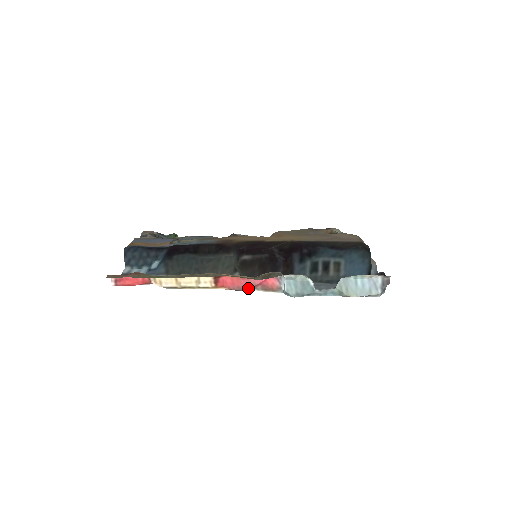
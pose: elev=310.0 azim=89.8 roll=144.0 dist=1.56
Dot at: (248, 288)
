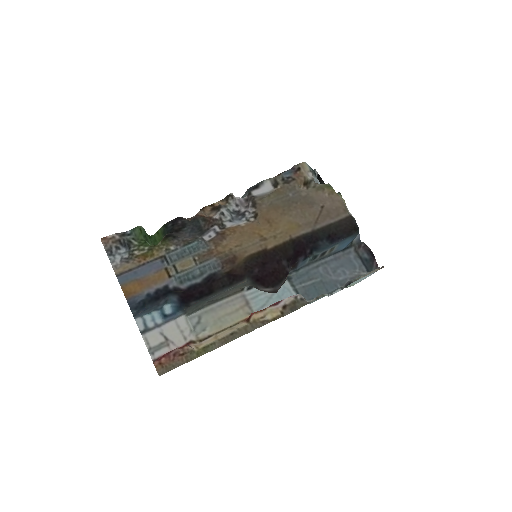
Dot at: occluded
